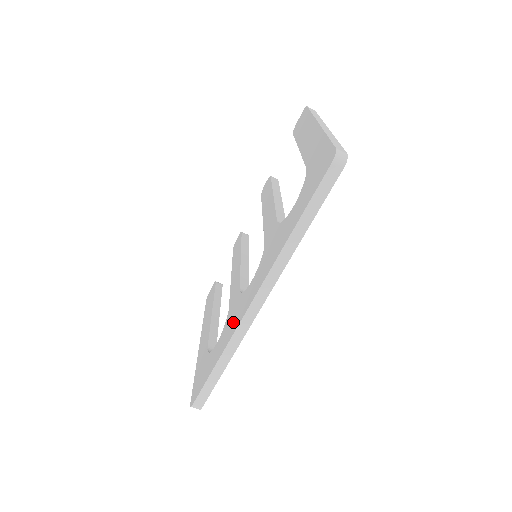
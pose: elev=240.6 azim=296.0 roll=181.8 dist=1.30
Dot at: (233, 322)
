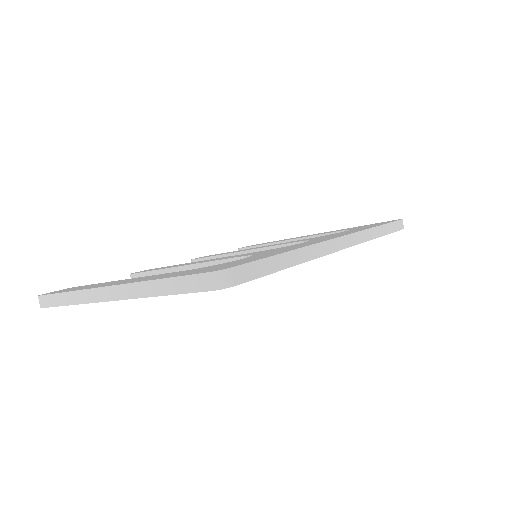
Dot at: (296, 246)
